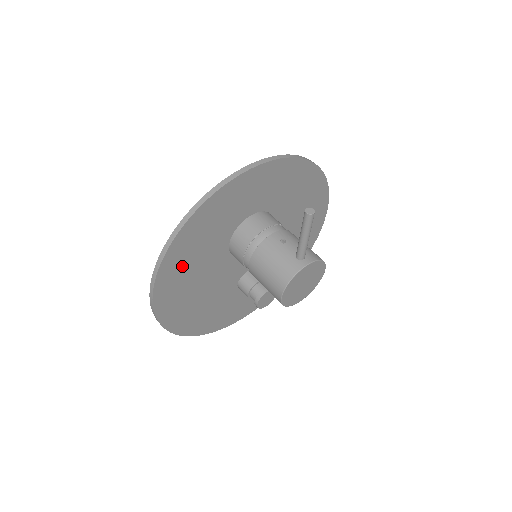
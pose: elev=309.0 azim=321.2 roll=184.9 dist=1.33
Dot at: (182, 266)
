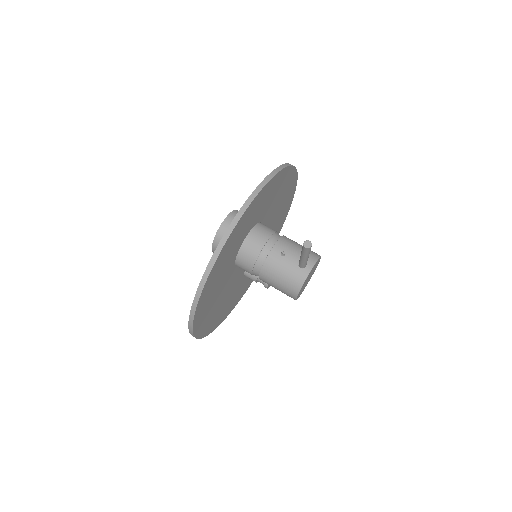
Dot at: (207, 302)
